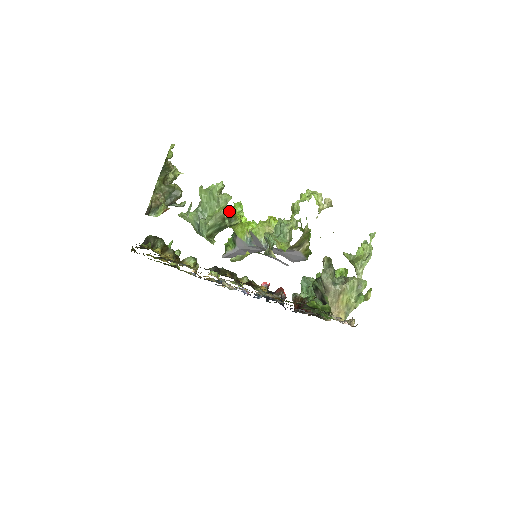
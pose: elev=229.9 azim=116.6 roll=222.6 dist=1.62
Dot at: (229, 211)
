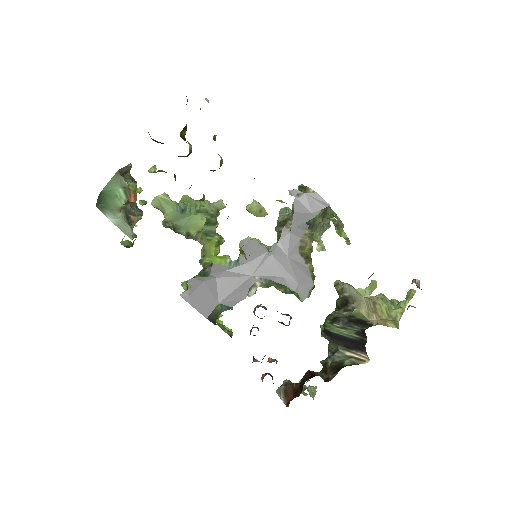
Dot at: occluded
